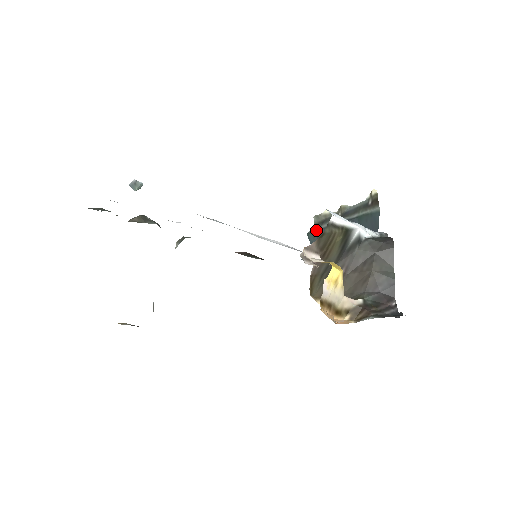
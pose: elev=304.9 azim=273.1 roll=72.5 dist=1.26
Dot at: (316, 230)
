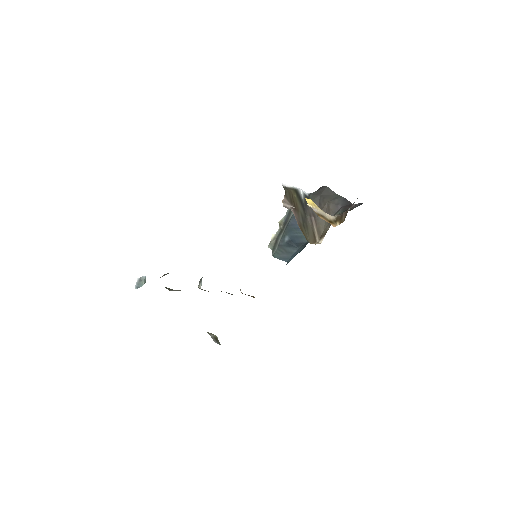
Dot at: (276, 249)
